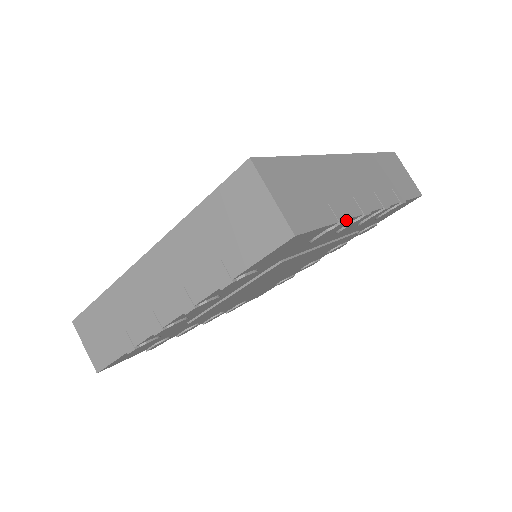
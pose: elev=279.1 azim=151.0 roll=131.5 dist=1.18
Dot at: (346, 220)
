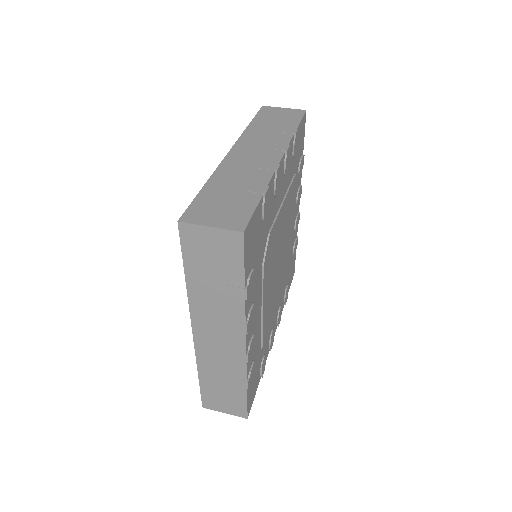
Dot at: (303, 162)
